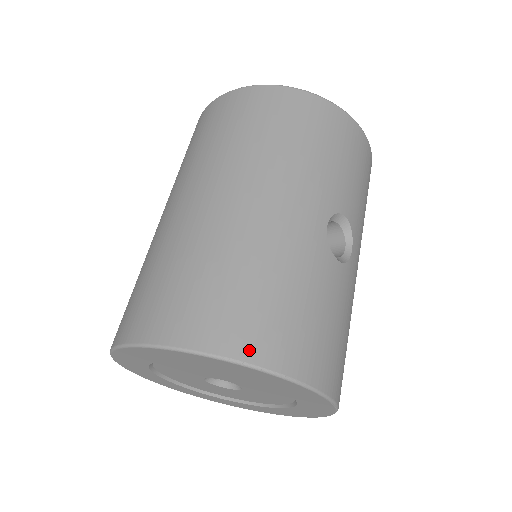
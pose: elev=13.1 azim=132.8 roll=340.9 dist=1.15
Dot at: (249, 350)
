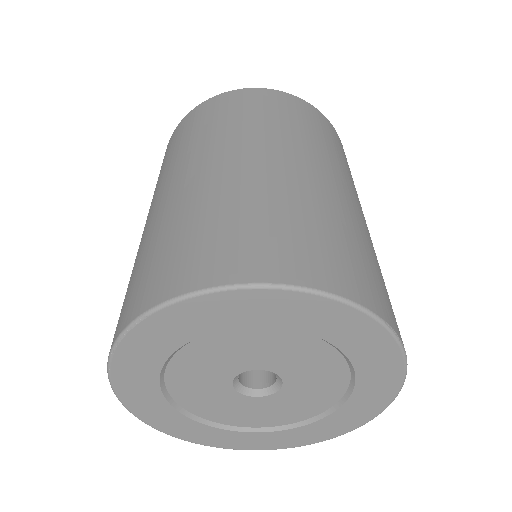
Dot at: (394, 323)
